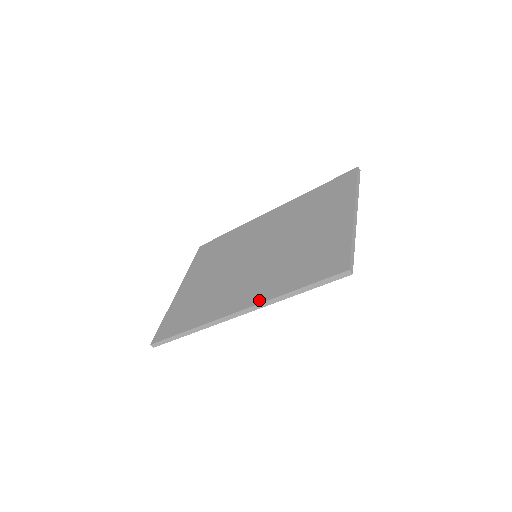
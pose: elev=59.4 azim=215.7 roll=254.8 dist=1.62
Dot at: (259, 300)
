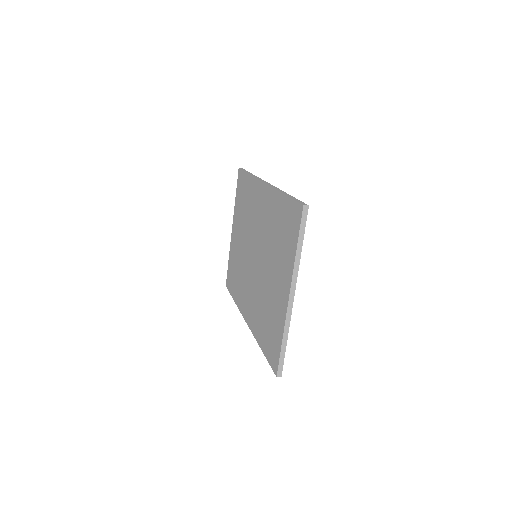
Dot at: (252, 330)
